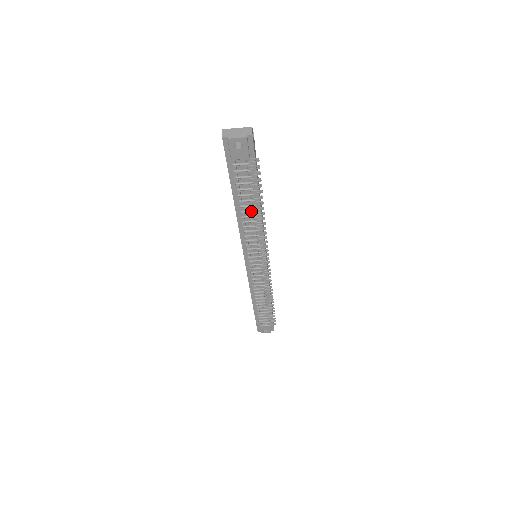
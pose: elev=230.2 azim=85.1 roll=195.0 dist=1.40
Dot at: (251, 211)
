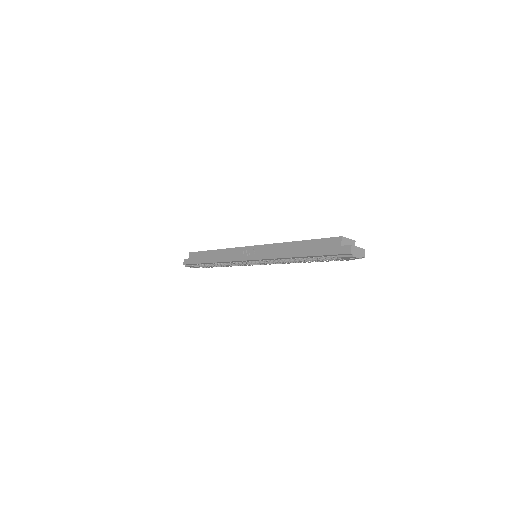
Dot at: (301, 260)
